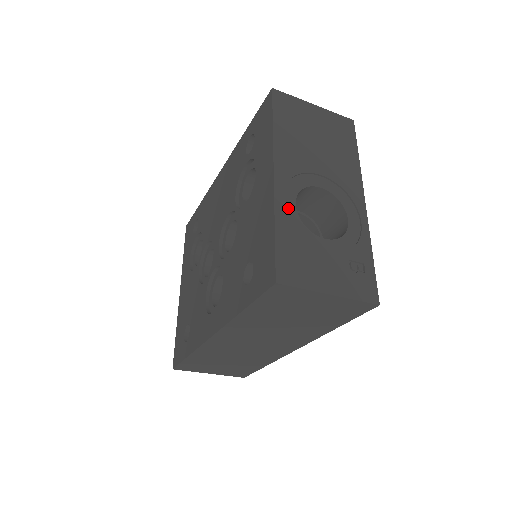
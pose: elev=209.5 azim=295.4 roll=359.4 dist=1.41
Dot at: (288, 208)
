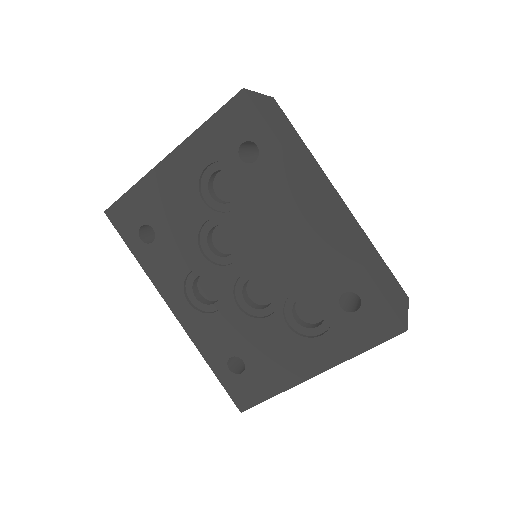
Dot at: occluded
